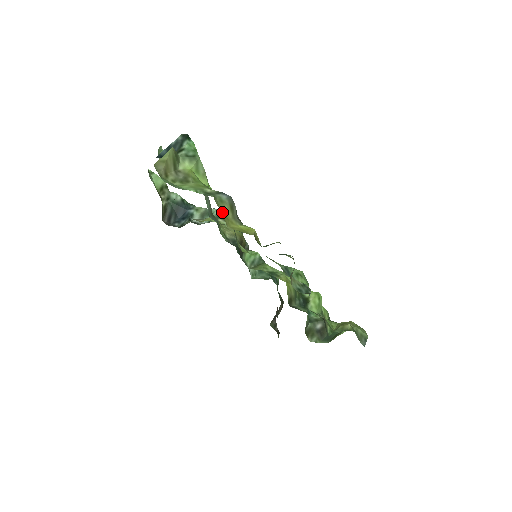
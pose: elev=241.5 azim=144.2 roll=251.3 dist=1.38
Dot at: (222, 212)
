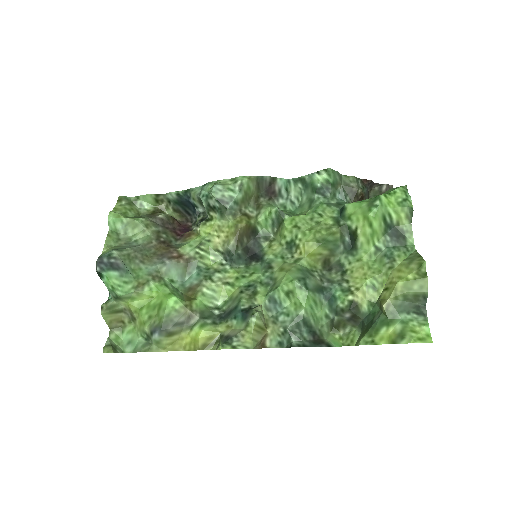
Dot at: (166, 348)
